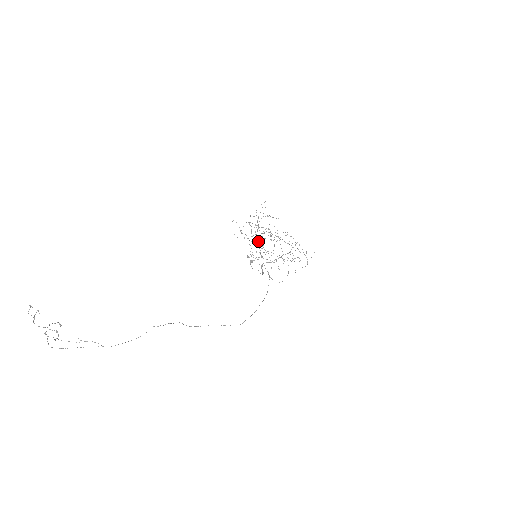
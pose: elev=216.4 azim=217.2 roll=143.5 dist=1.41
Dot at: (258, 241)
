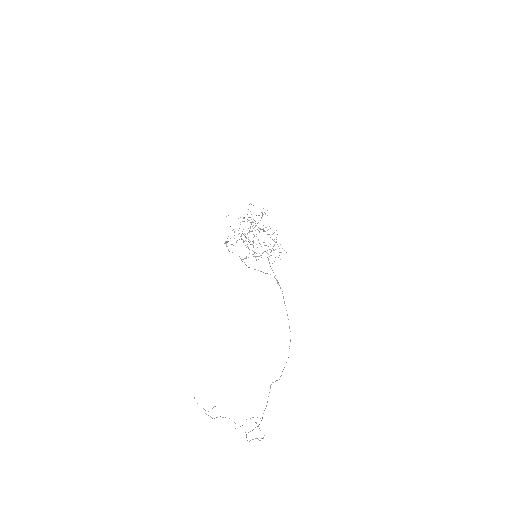
Dot at: occluded
